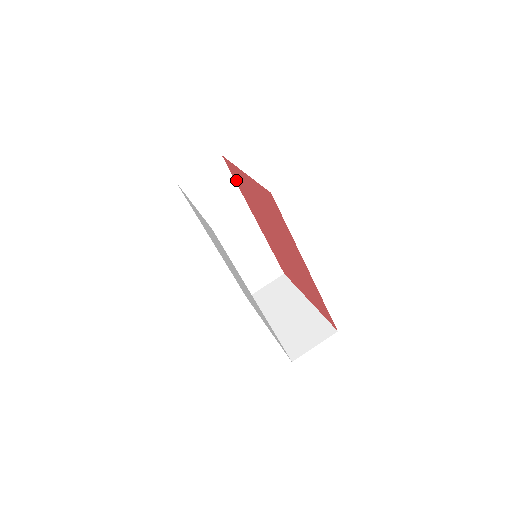
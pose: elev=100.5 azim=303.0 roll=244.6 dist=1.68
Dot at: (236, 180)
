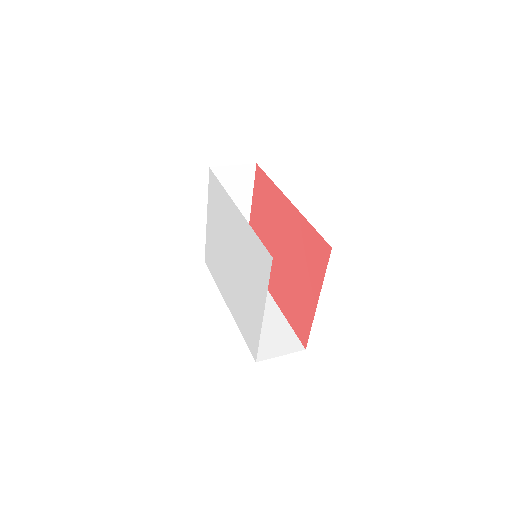
Dot at: occluded
